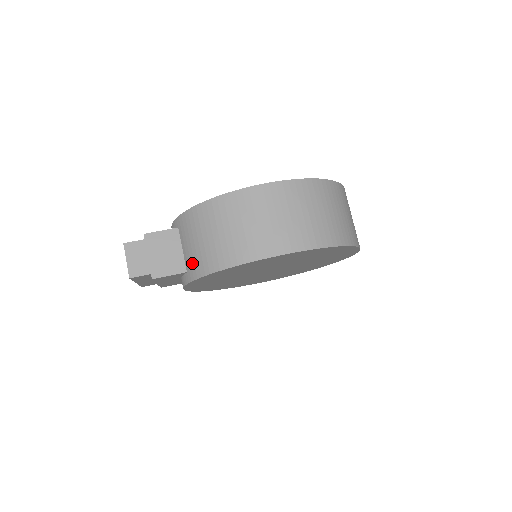
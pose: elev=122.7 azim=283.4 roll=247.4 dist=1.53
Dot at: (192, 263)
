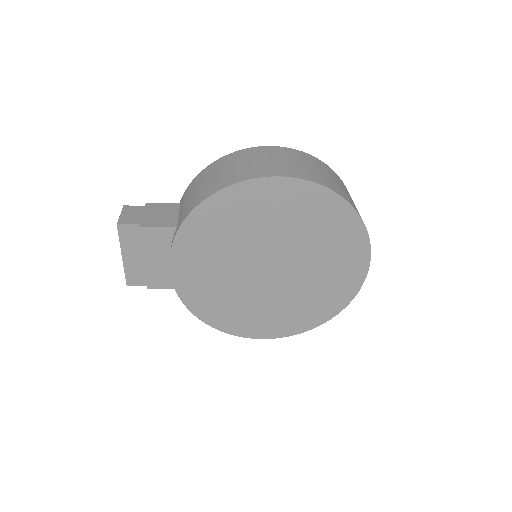
Dot at: (184, 212)
